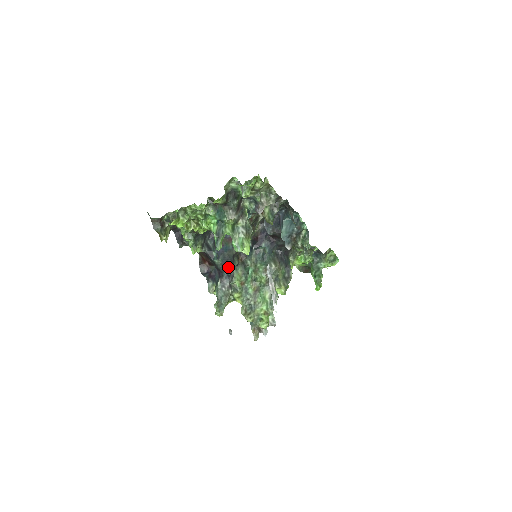
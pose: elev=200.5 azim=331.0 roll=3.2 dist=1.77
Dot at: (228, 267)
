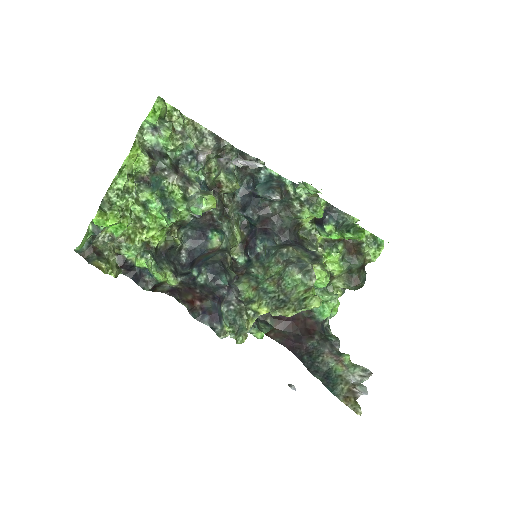
Dot at: (220, 274)
